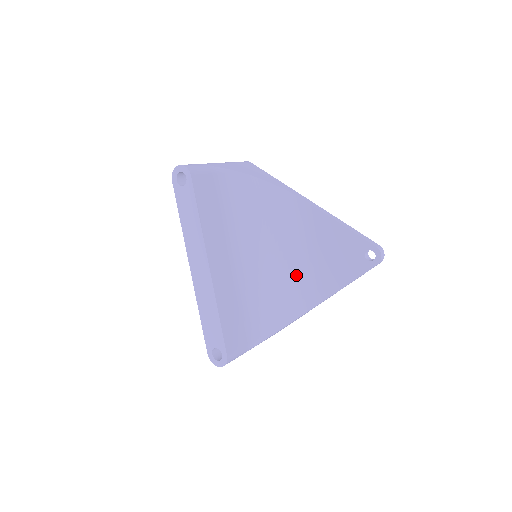
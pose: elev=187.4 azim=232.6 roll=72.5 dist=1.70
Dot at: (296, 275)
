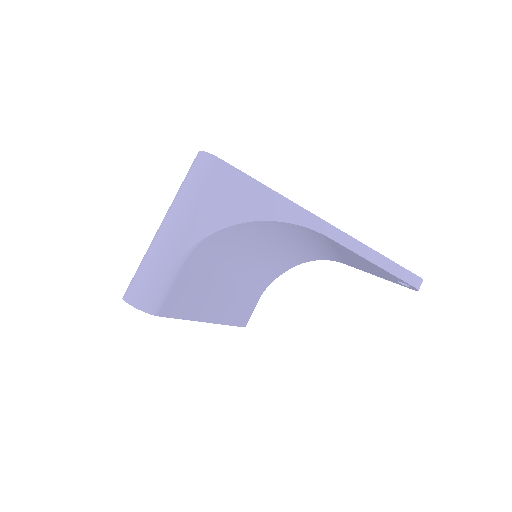
Dot at: (308, 251)
